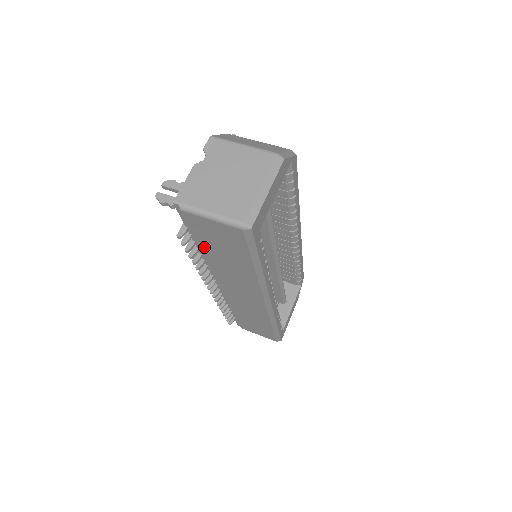
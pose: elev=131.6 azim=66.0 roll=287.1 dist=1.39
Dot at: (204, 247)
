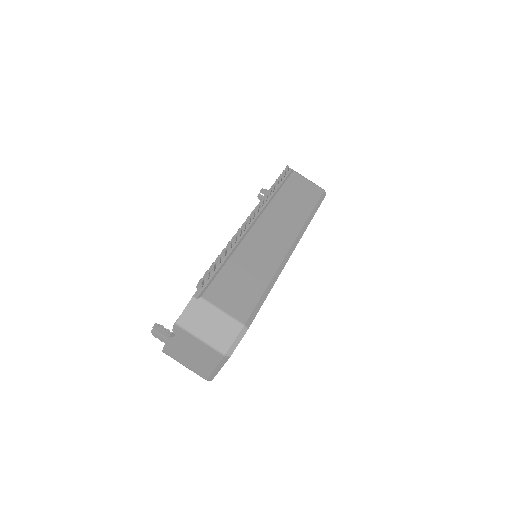
Dot at: occluded
